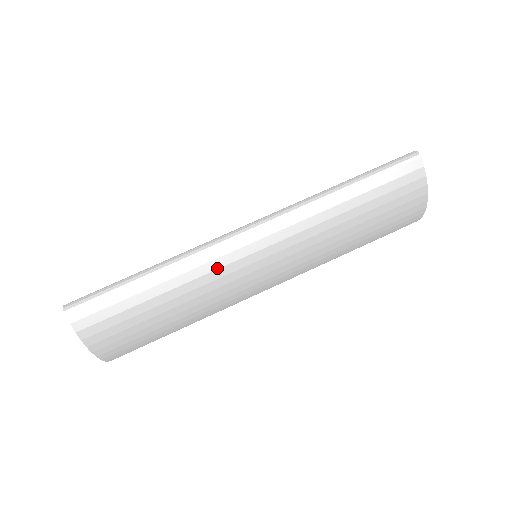
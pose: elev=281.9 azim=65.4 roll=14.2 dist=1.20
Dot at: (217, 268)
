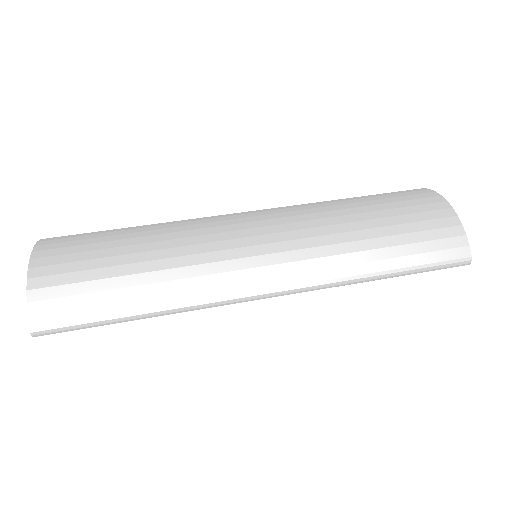
Dot at: (204, 223)
